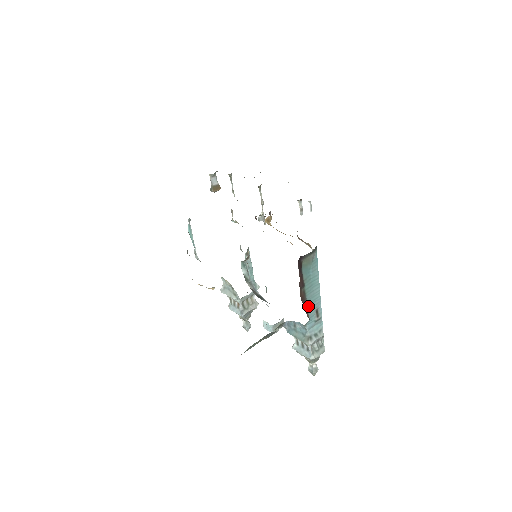
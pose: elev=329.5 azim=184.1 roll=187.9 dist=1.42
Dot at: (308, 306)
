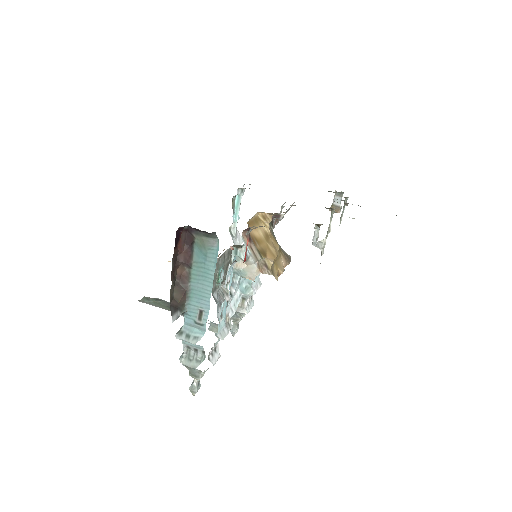
Dot at: (191, 296)
